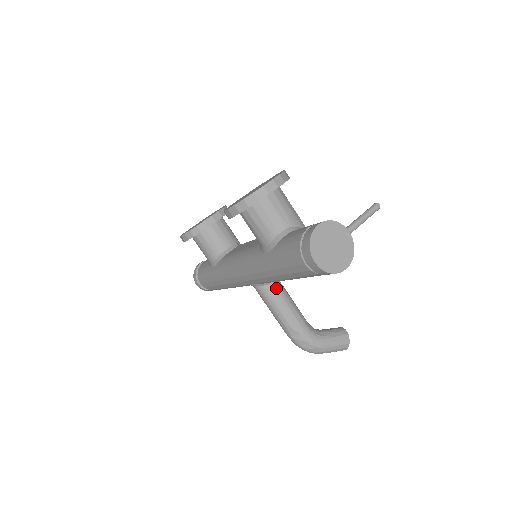
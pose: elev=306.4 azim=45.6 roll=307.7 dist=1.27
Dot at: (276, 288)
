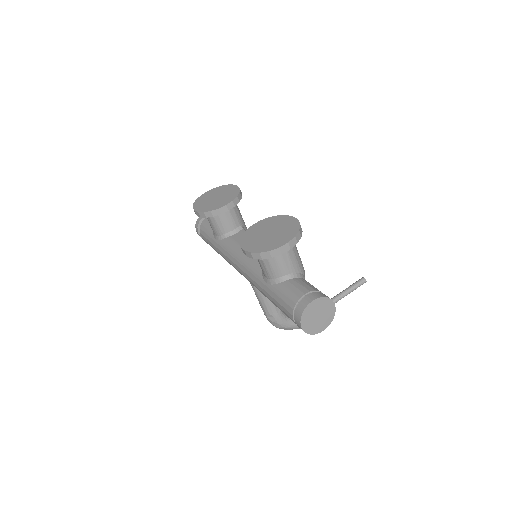
Dot at: occluded
